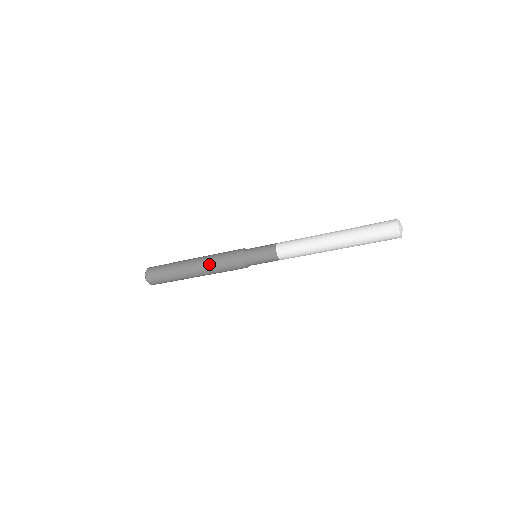
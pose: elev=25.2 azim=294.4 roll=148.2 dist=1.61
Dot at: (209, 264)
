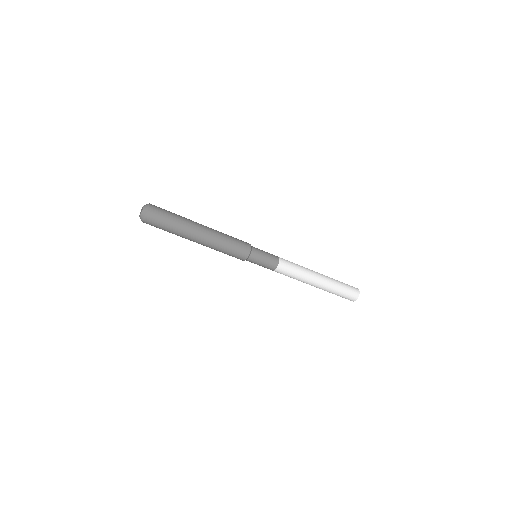
Dot at: (219, 242)
